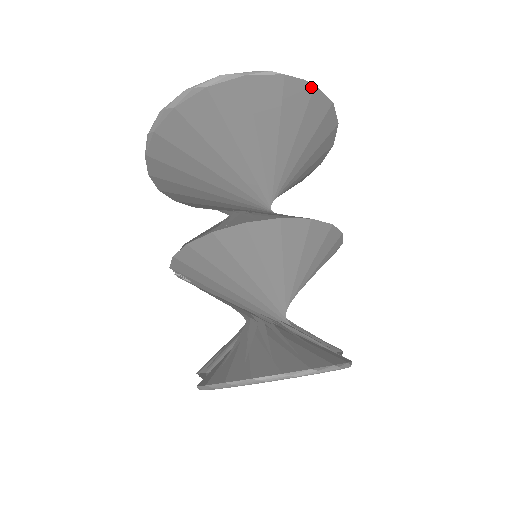
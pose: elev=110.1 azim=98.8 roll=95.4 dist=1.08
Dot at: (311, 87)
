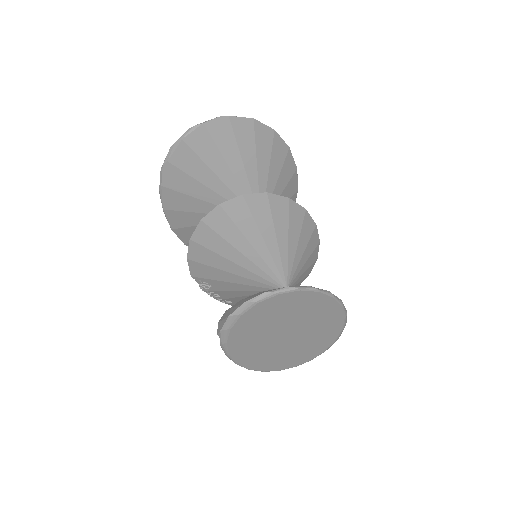
Dot at: (251, 121)
